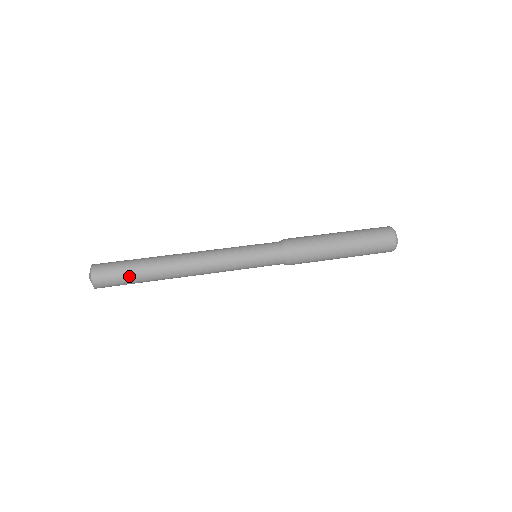
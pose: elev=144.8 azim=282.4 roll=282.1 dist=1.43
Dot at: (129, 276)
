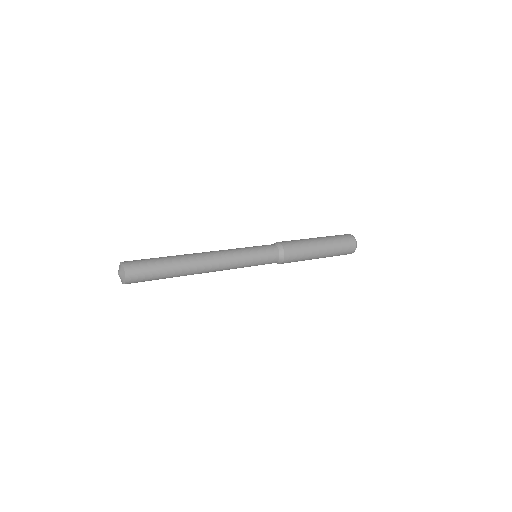
Dot at: (156, 263)
